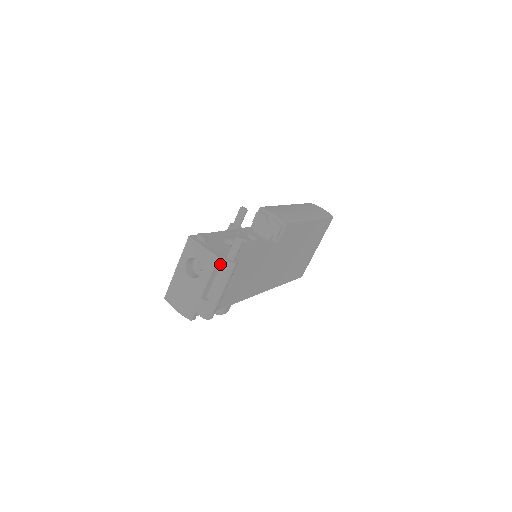
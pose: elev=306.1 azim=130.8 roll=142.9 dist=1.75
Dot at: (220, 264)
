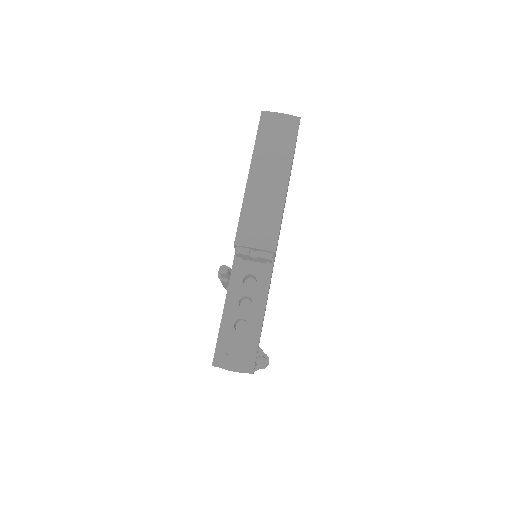
Dot at: occluded
